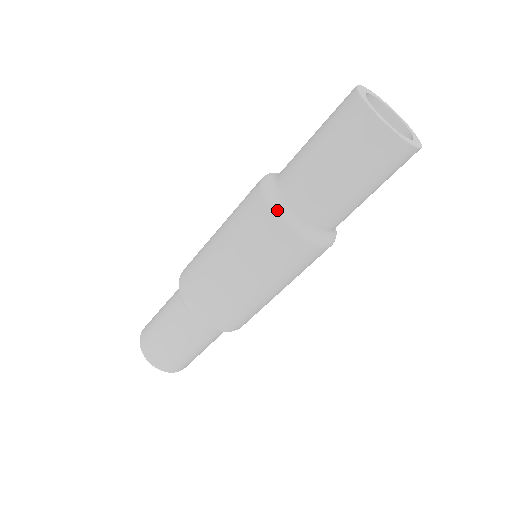
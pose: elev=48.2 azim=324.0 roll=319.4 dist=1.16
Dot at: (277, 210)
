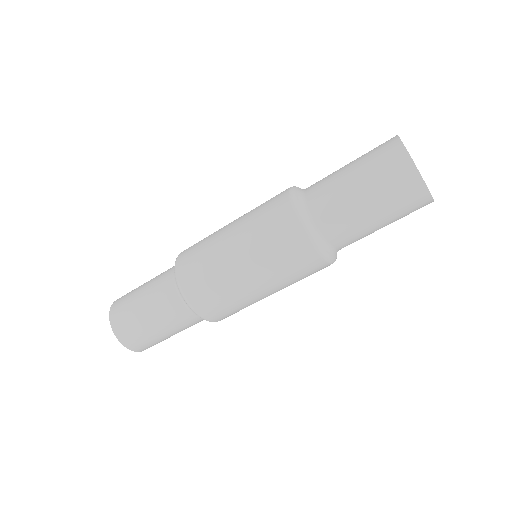
Dot at: (310, 233)
